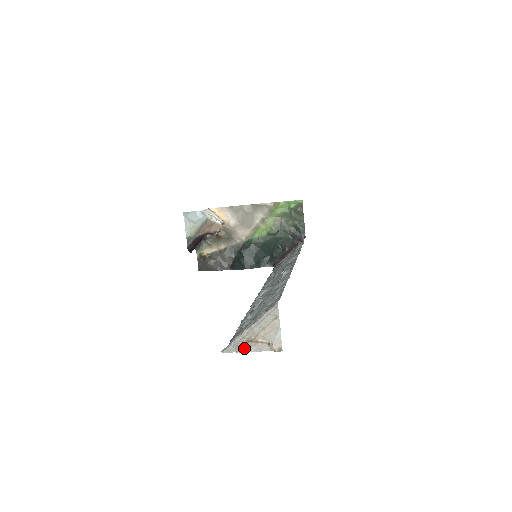
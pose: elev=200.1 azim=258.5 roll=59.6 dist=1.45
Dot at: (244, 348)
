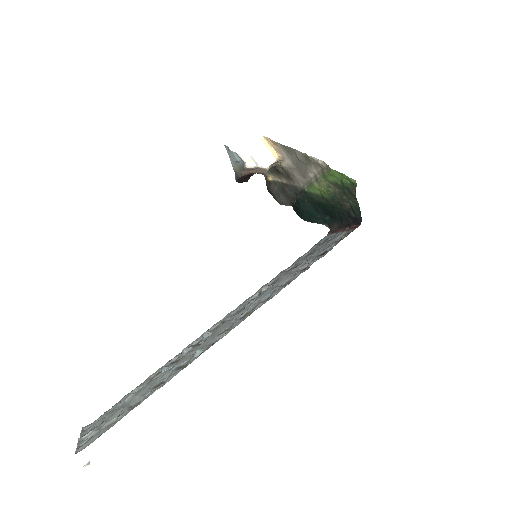
Dot at: occluded
